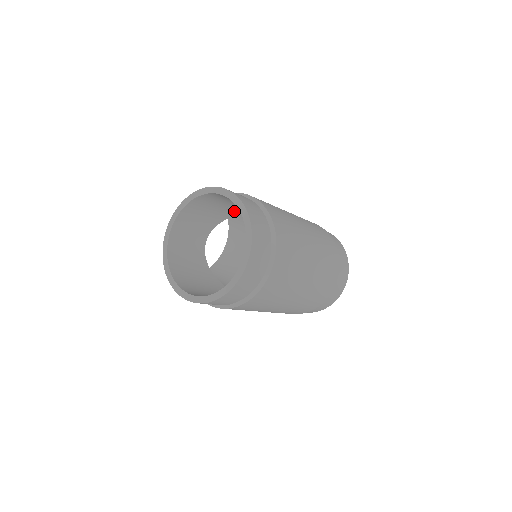
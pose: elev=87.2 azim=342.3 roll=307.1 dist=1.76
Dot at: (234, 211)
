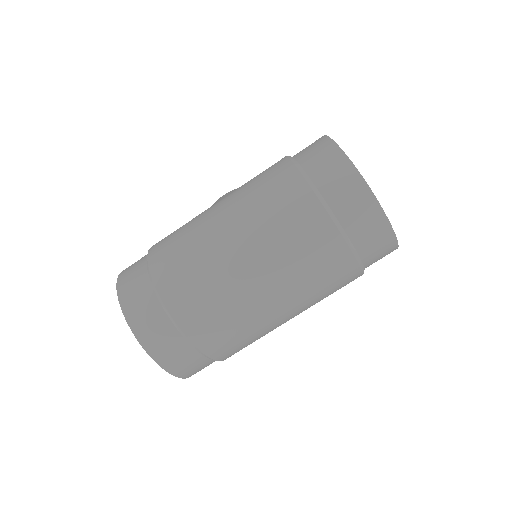
Dot at: occluded
